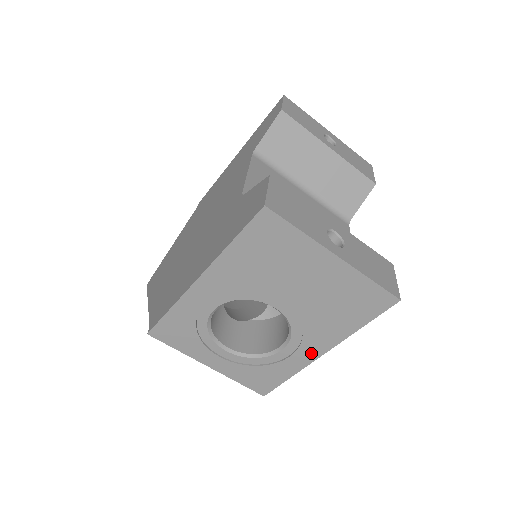
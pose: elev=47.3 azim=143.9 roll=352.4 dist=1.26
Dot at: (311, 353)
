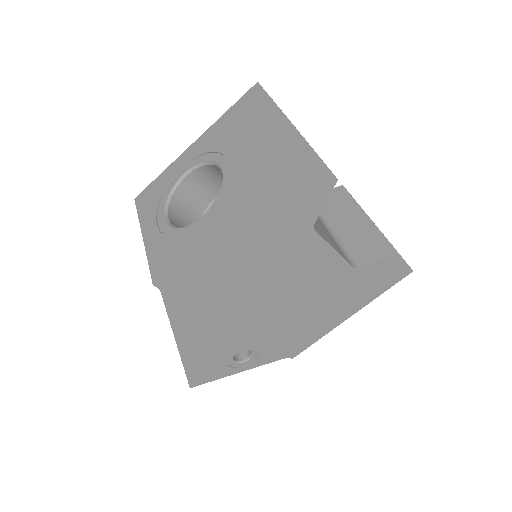
Dot at: (219, 219)
